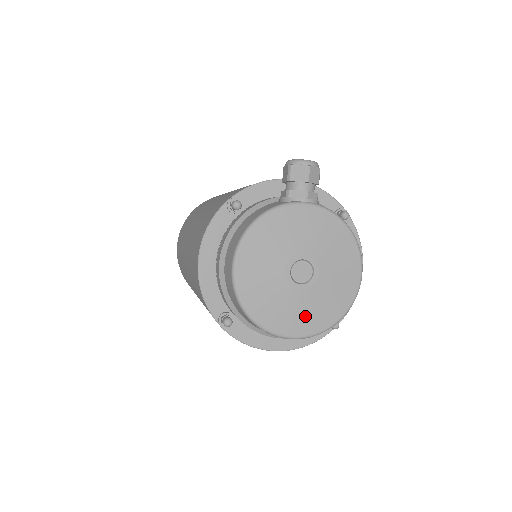
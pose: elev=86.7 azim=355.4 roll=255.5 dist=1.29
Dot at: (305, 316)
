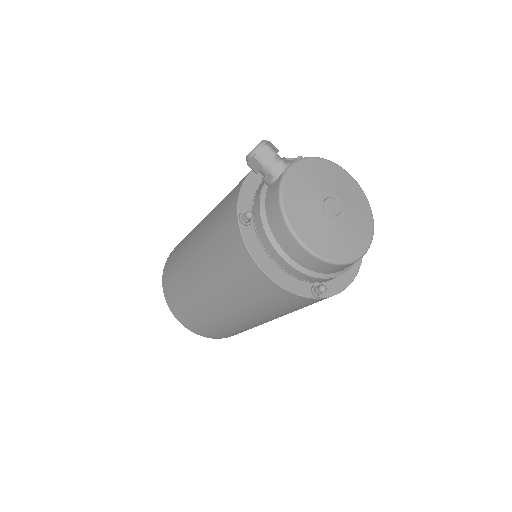
Dot at: (359, 230)
